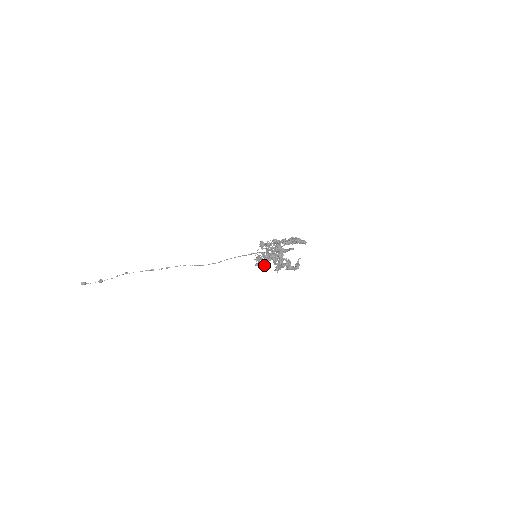
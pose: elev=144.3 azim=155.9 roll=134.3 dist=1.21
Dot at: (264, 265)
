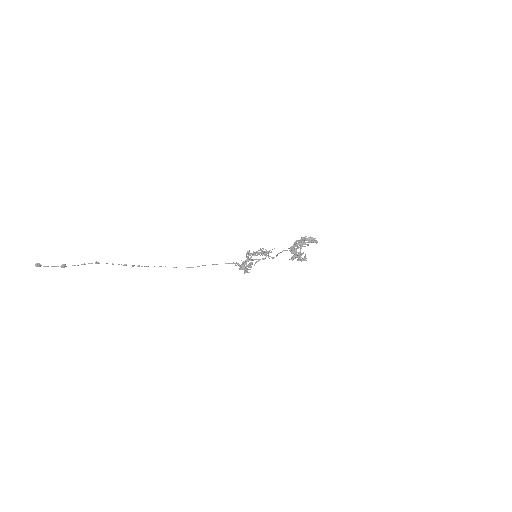
Dot at: (246, 270)
